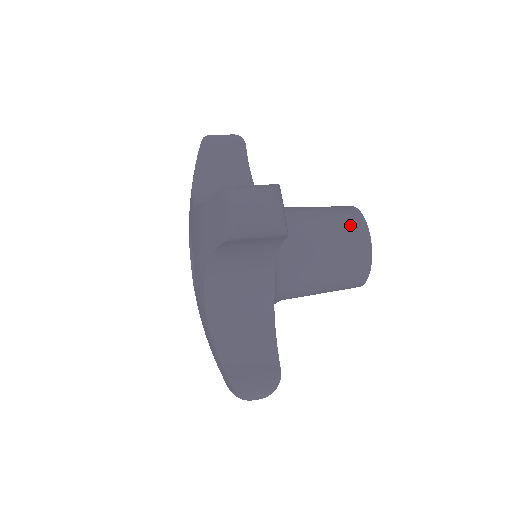
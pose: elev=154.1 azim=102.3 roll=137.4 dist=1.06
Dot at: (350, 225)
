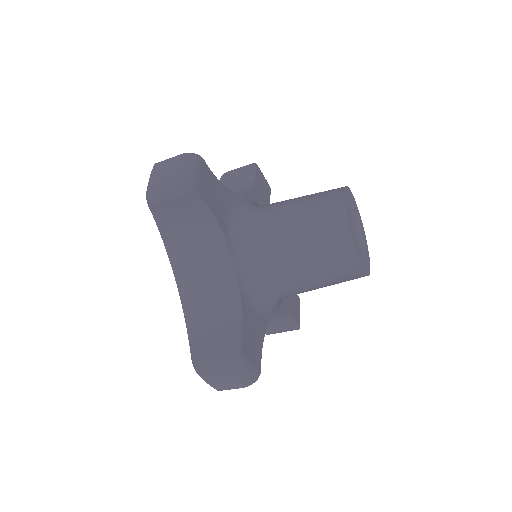
Dot at: (324, 198)
